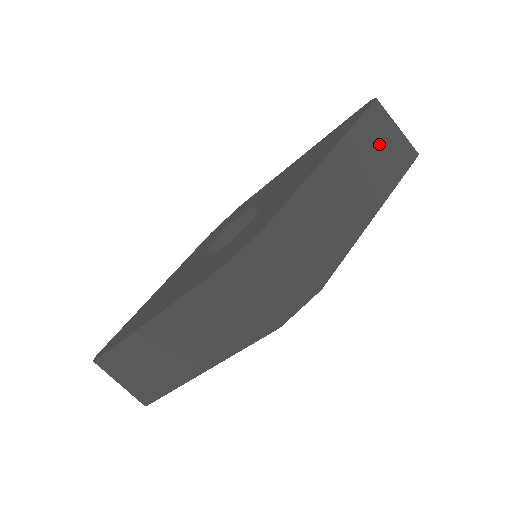
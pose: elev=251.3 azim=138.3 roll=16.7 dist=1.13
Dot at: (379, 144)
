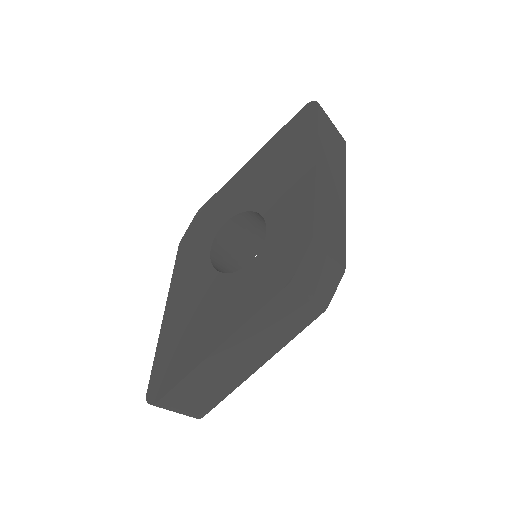
Dot at: (331, 141)
